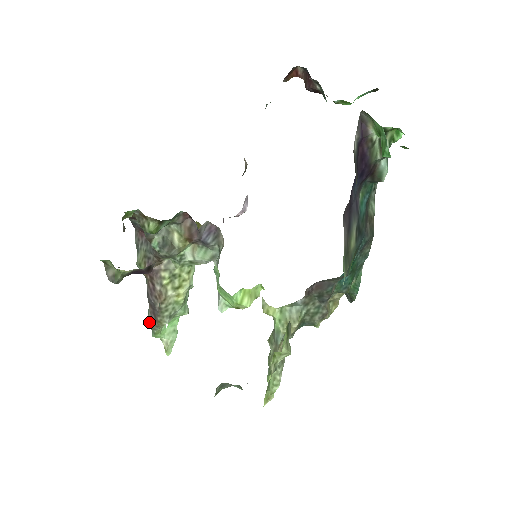
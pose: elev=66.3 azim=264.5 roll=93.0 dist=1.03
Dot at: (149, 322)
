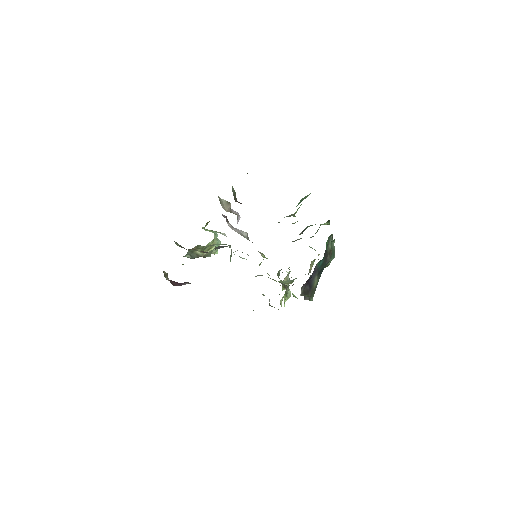
Dot at: occluded
